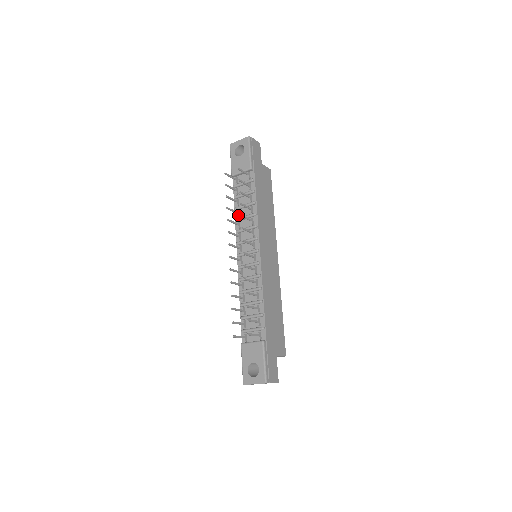
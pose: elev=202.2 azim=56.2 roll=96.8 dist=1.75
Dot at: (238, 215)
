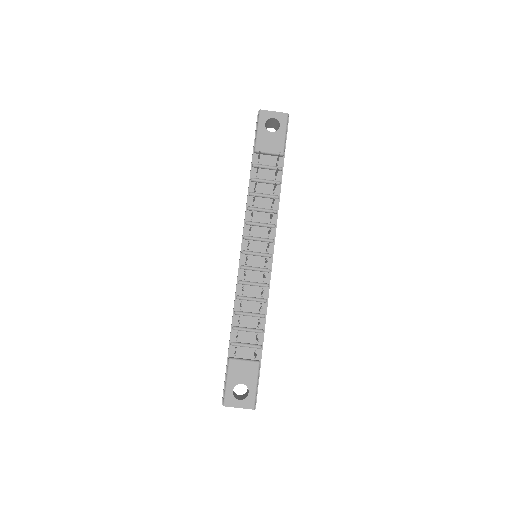
Dot at: (254, 204)
